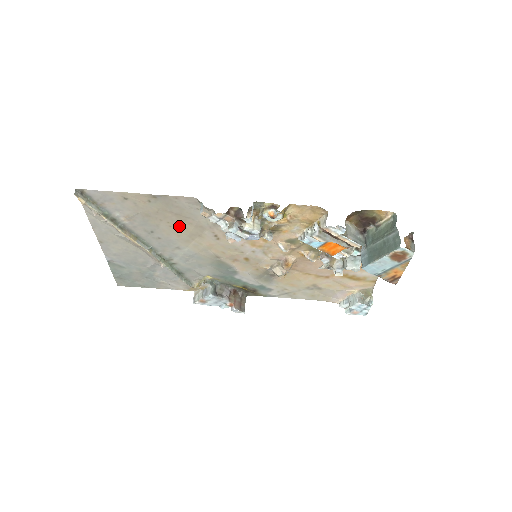
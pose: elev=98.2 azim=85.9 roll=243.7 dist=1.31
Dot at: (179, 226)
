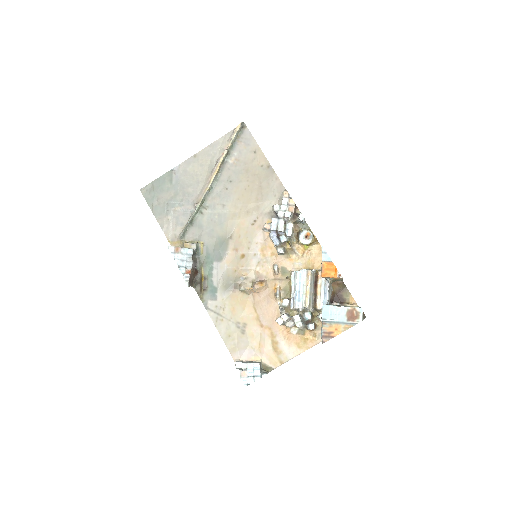
Dot at: (249, 194)
